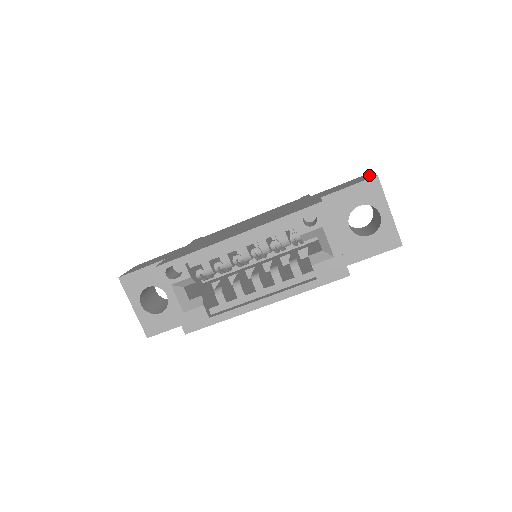
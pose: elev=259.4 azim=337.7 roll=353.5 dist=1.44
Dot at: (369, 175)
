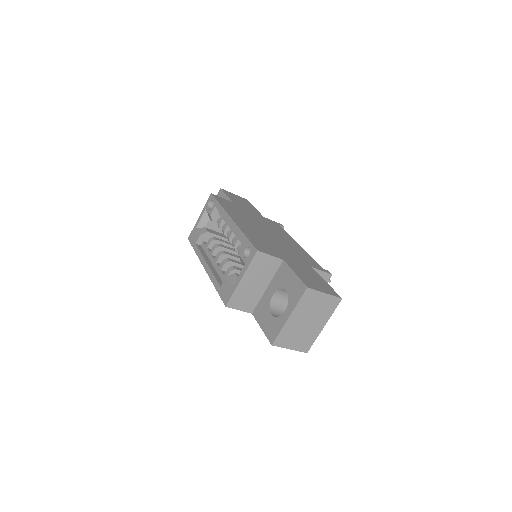
Dot at: (324, 290)
